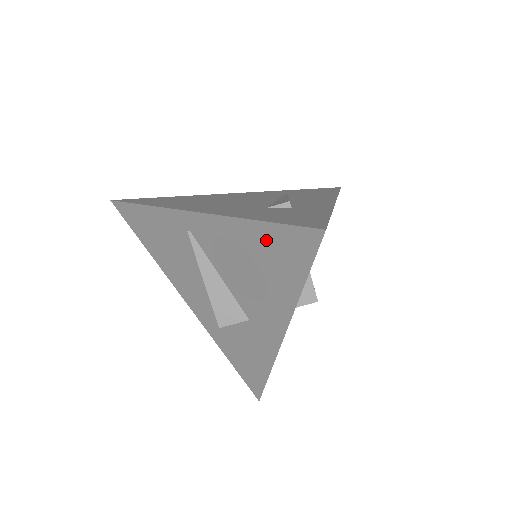
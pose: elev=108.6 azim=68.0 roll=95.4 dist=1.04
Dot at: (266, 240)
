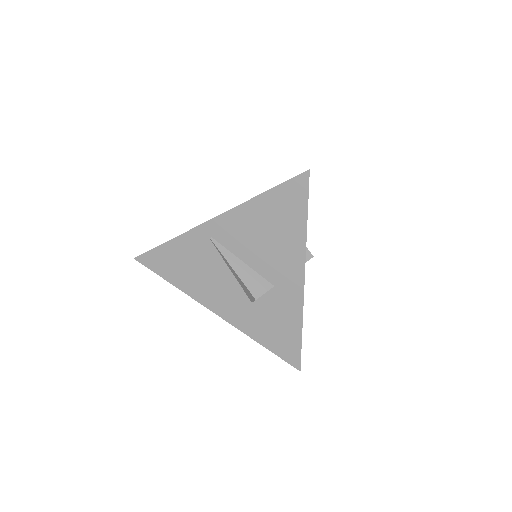
Dot at: (273, 204)
